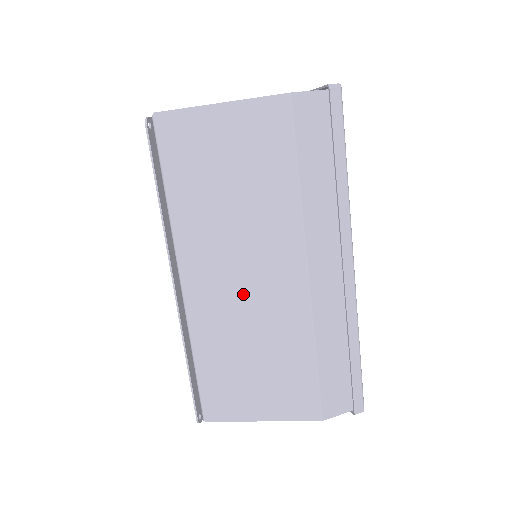
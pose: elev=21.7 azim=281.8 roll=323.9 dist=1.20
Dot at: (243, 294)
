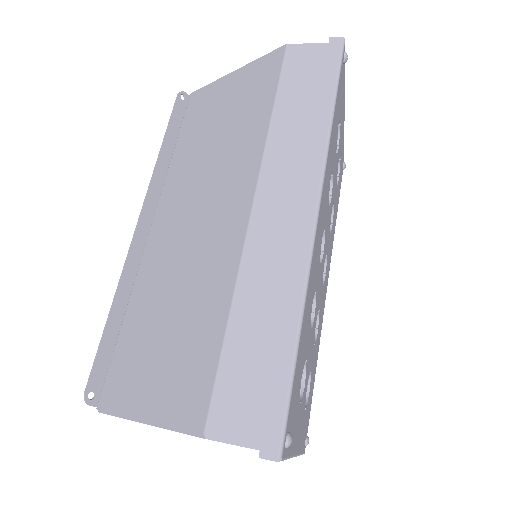
Dot at: (189, 238)
